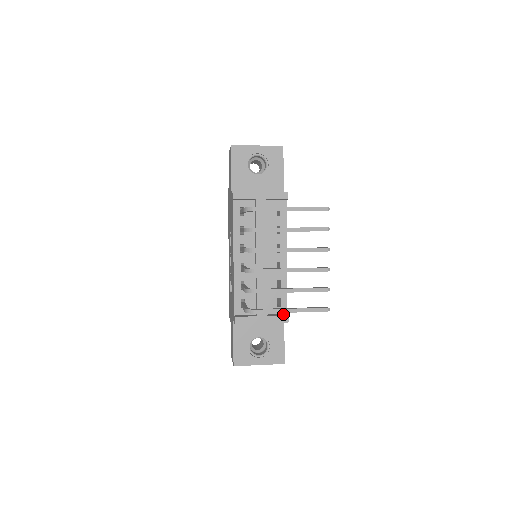
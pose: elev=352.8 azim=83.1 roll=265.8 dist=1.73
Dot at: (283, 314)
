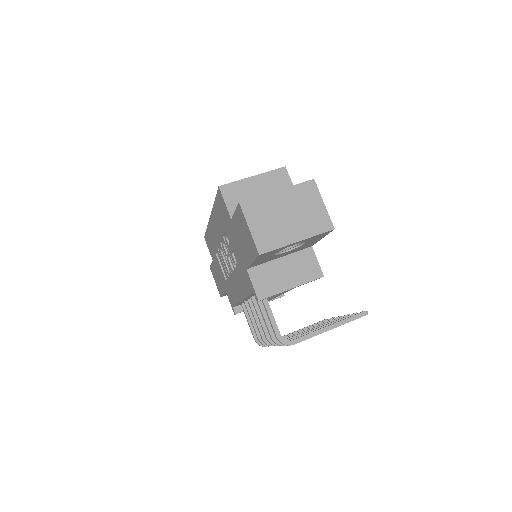
Dot at: occluded
